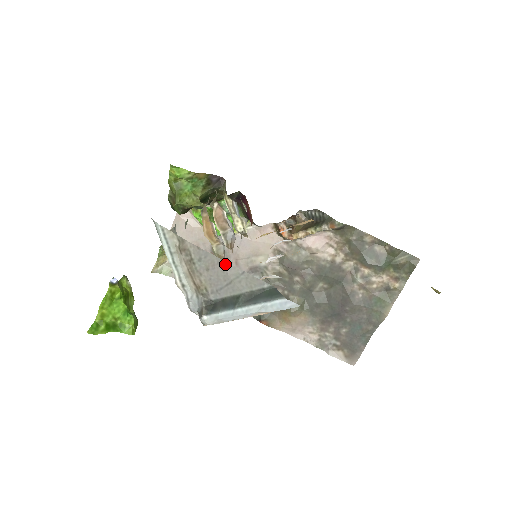
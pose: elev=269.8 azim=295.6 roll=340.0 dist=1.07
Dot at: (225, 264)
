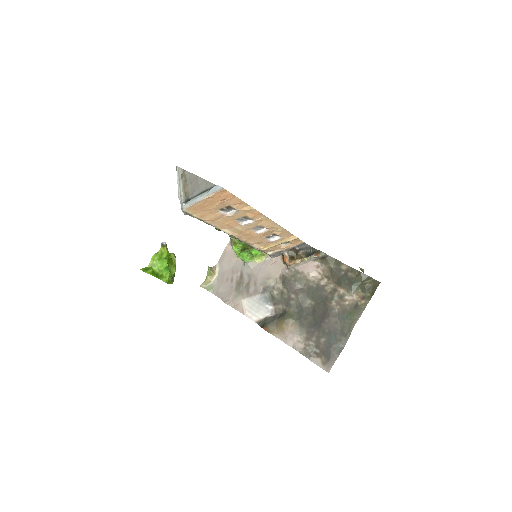
Dot at: (198, 177)
